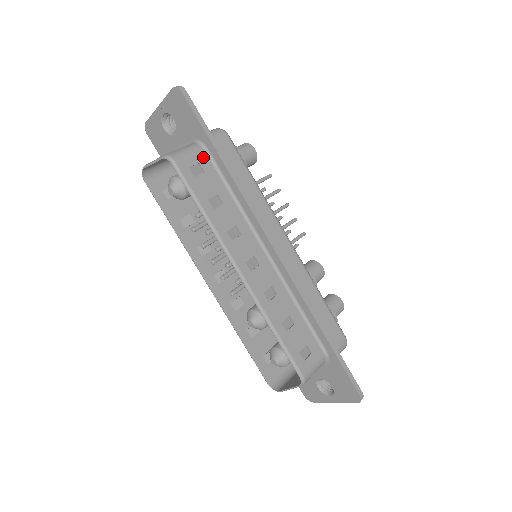
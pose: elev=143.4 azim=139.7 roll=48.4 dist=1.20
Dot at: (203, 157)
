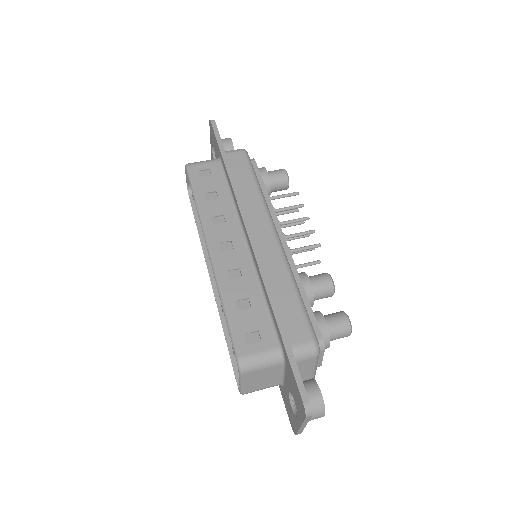
Dot at: (215, 166)
